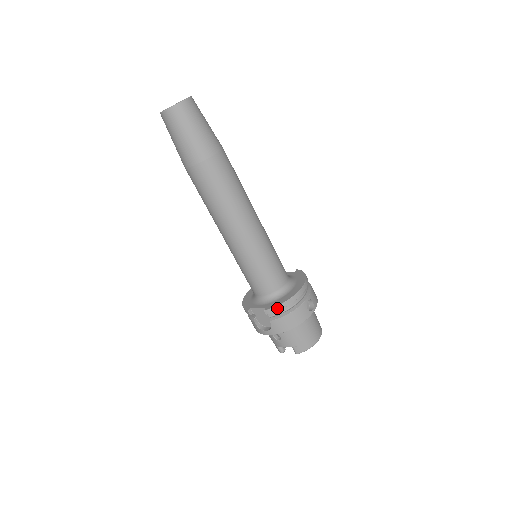
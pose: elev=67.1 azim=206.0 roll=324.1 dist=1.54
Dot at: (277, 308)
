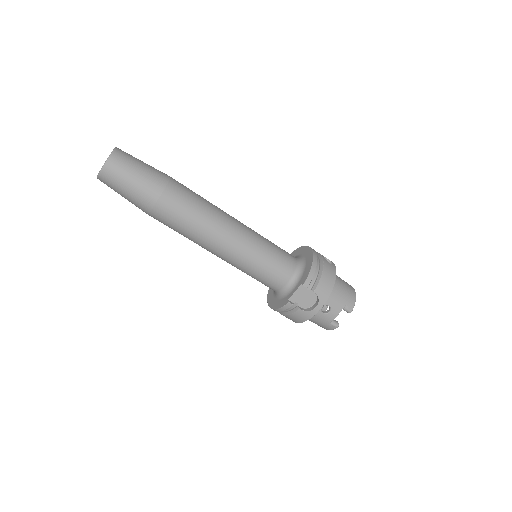
Dot at: (311, 274)
